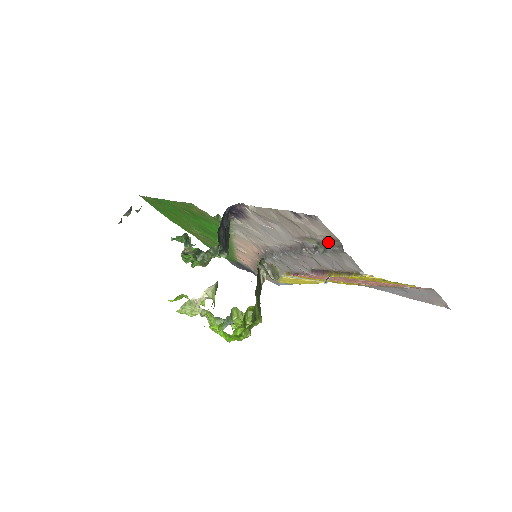
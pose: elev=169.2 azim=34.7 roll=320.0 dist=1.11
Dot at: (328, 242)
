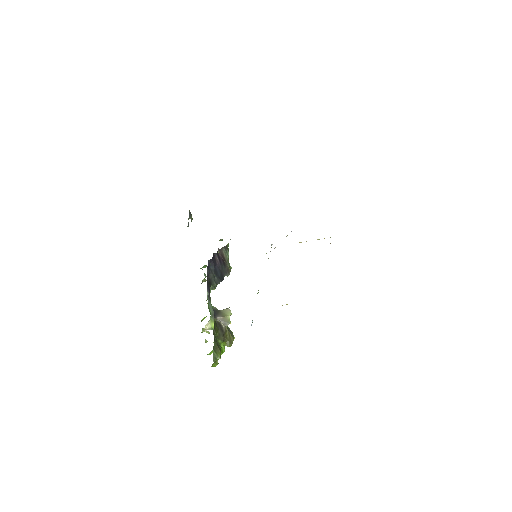
Dot at: occluded
